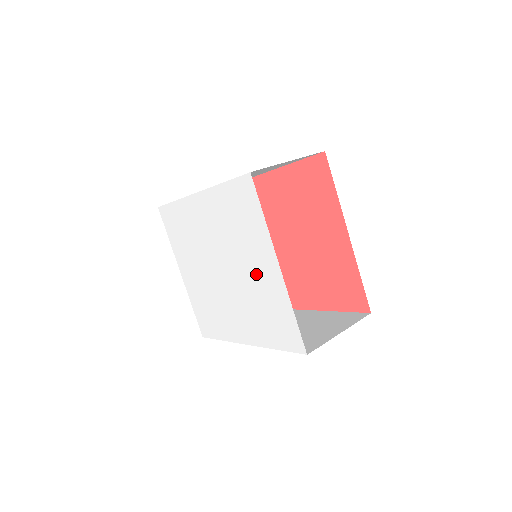
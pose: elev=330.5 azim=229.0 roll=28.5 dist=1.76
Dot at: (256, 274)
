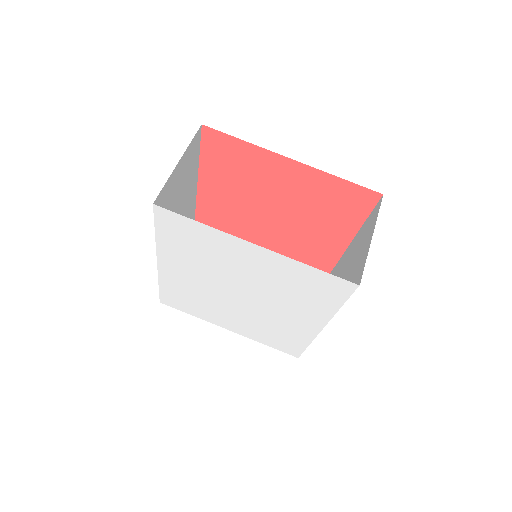
Dot at: (255, 270)
